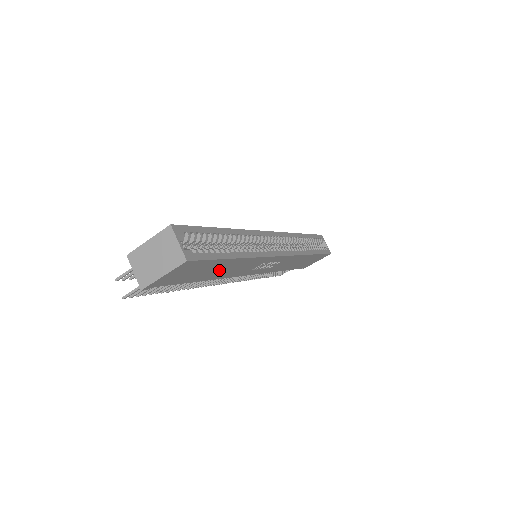
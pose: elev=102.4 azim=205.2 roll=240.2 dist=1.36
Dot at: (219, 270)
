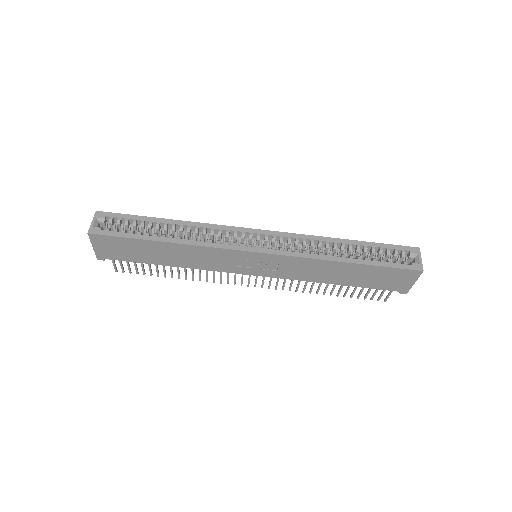
Dot at: (166, 255)
